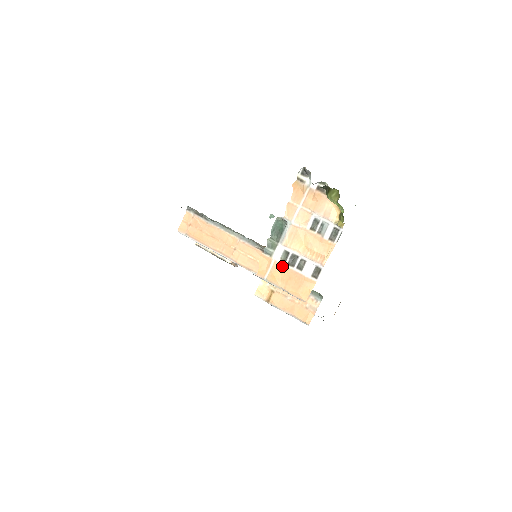
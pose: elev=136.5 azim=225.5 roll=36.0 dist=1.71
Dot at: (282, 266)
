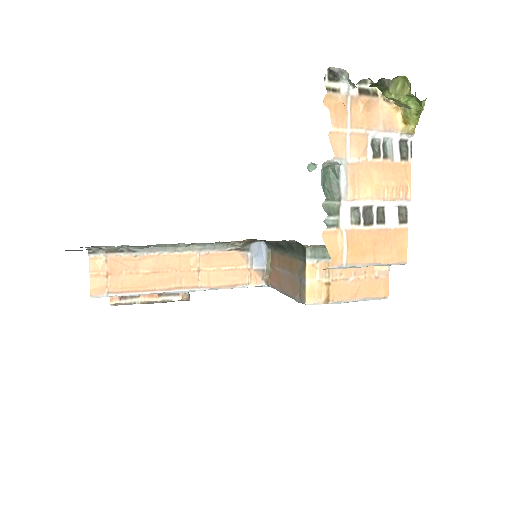
Dot at: (358, 232)
